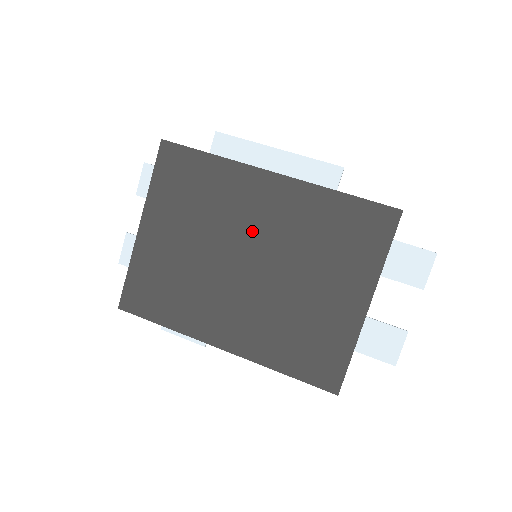
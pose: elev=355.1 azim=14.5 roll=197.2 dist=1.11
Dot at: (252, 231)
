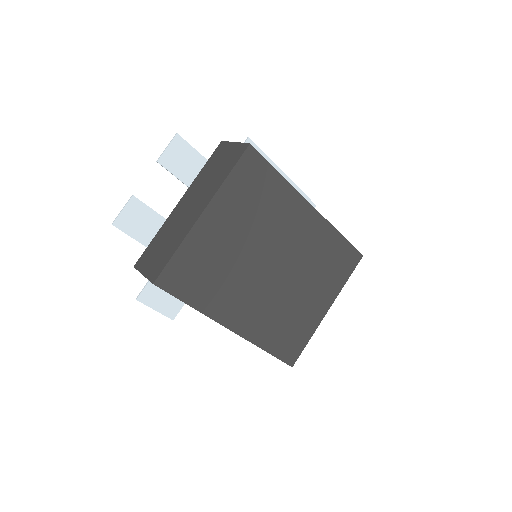
Dot at: (285, 244)
